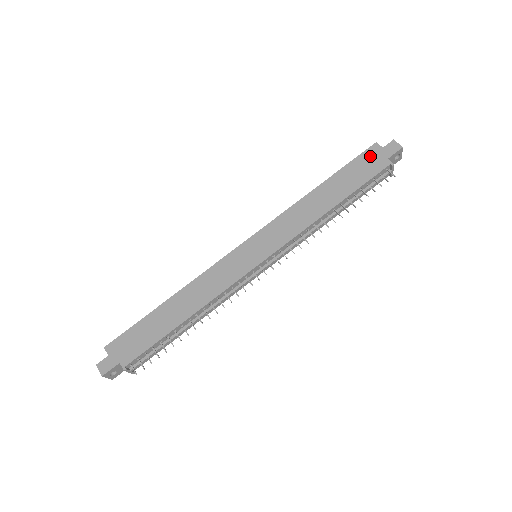
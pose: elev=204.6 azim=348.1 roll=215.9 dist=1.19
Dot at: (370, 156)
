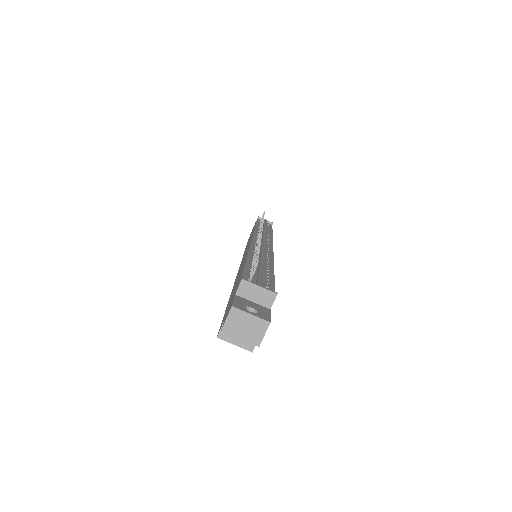
Dot at: occluded
